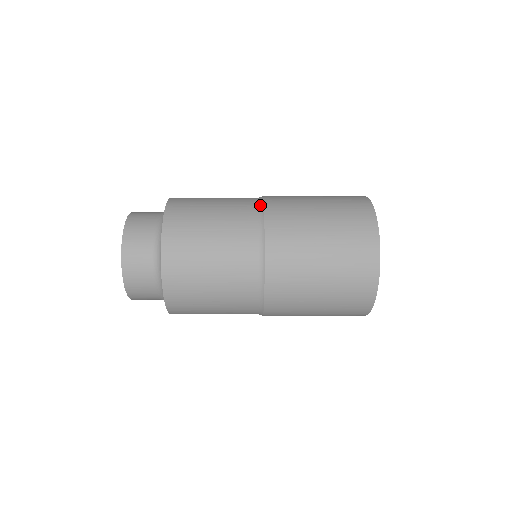
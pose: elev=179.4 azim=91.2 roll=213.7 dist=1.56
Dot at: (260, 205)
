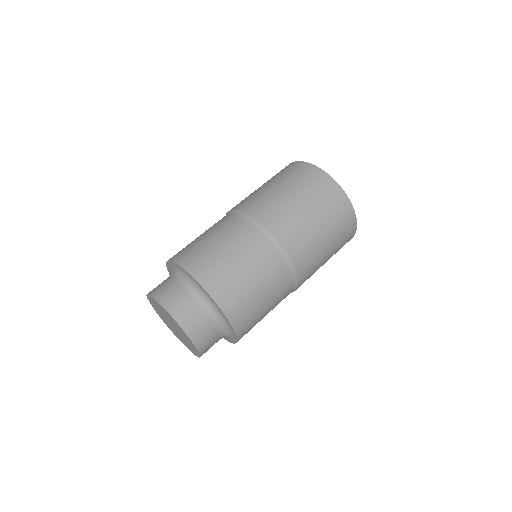
Dot at: (295, 287)
